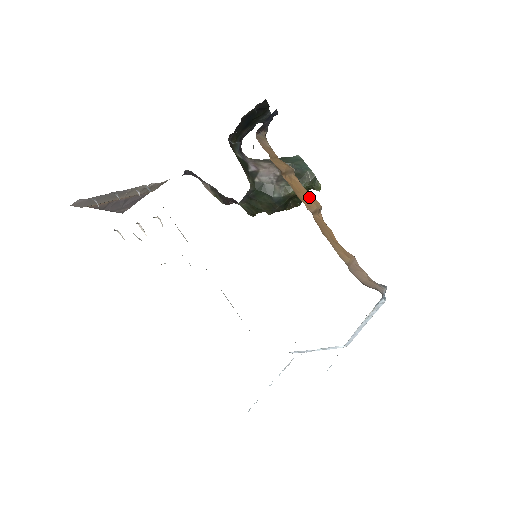
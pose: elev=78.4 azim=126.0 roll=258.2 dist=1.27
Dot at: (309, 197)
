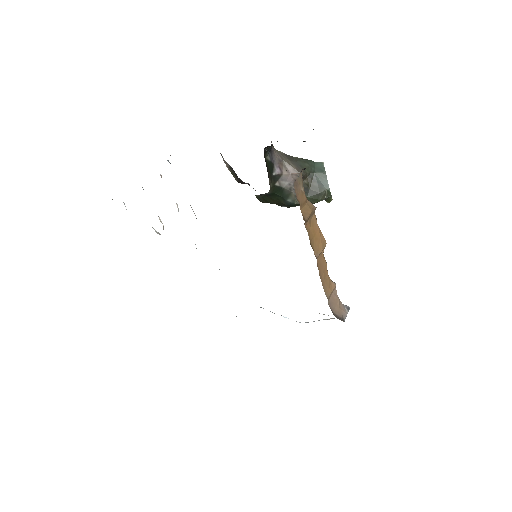
Dot at: (320, 239)
